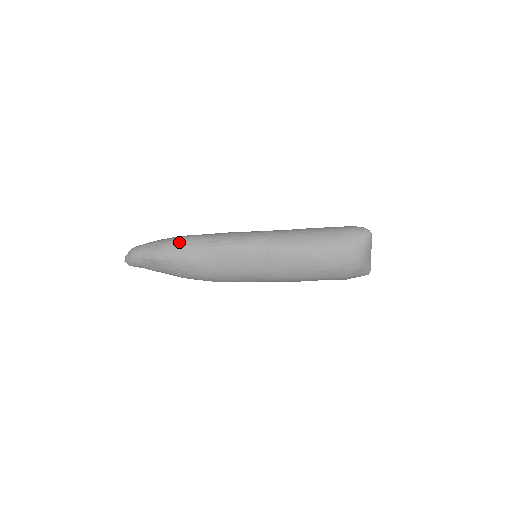
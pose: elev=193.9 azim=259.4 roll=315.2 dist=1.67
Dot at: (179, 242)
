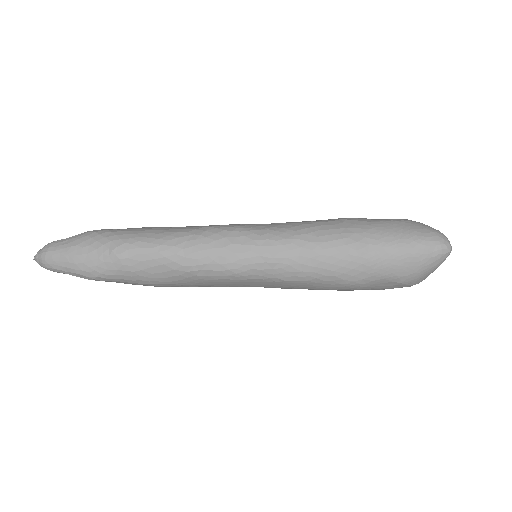
Dot at: (126, 261)
